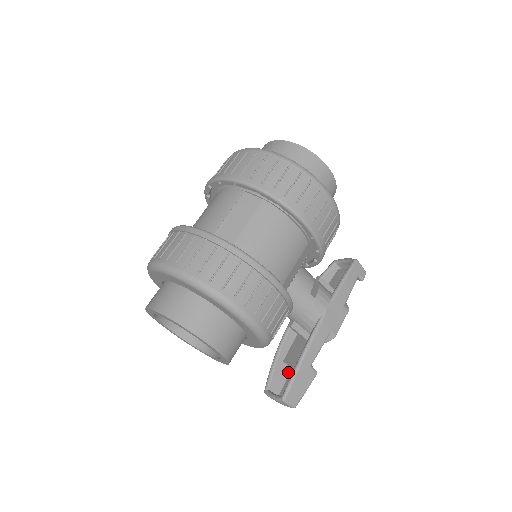
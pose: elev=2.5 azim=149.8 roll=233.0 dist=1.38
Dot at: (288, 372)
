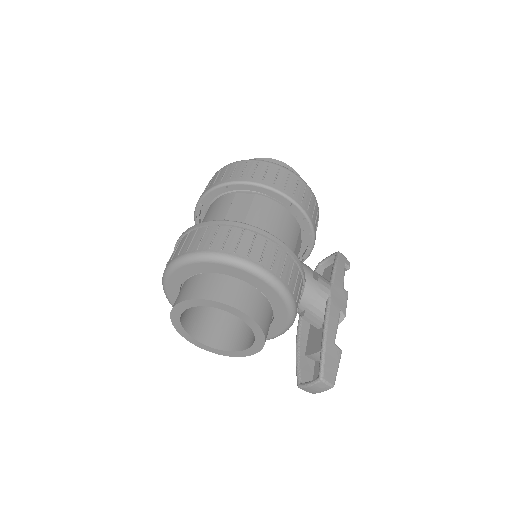
Dot at: (313, 365)
